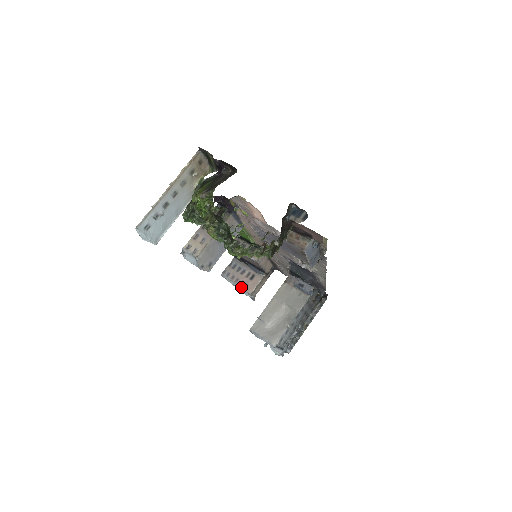
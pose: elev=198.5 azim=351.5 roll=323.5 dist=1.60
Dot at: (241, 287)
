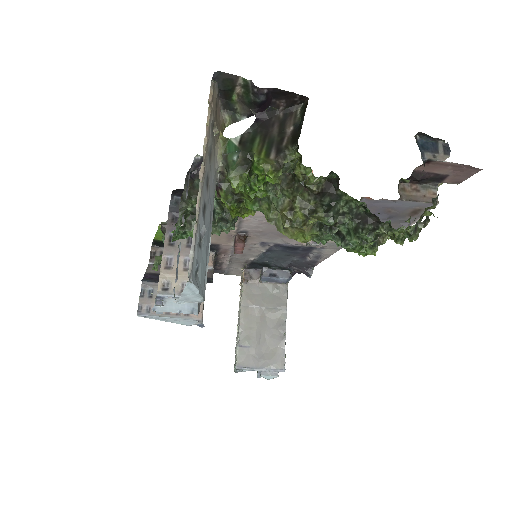
Dot at: (181, 317)
